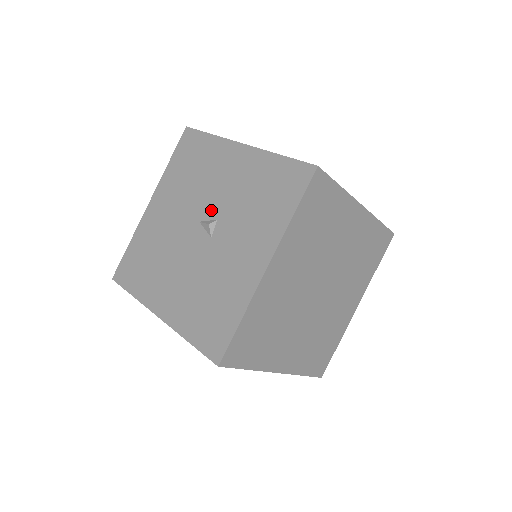
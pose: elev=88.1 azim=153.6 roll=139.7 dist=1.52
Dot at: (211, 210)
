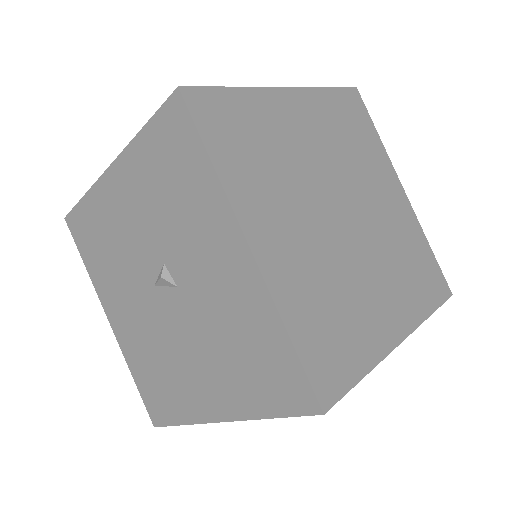
Dot at: (151, 262)
